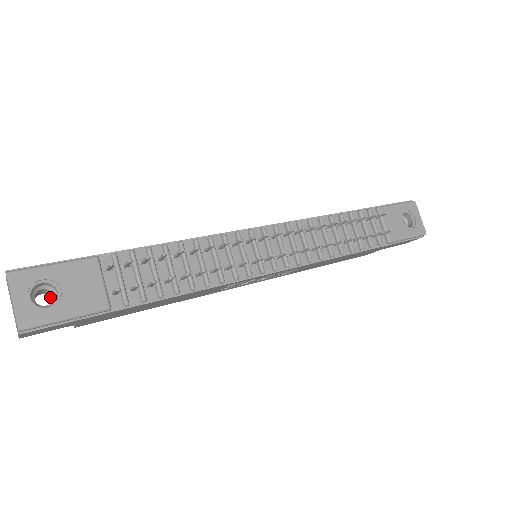
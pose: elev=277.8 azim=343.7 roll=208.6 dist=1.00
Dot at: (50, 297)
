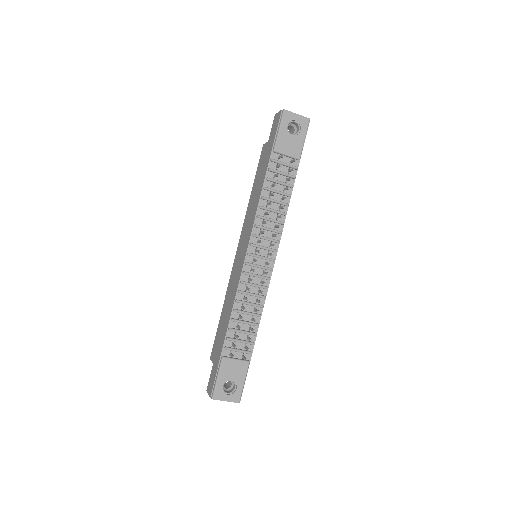
Dot at: occluded
